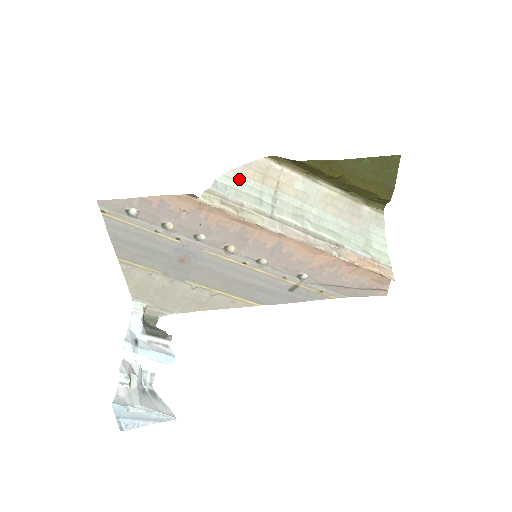
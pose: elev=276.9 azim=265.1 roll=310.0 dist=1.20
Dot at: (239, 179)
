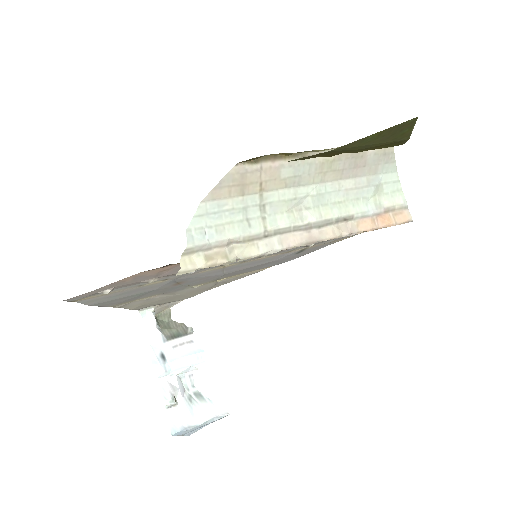
Dot at: (214, 209)
